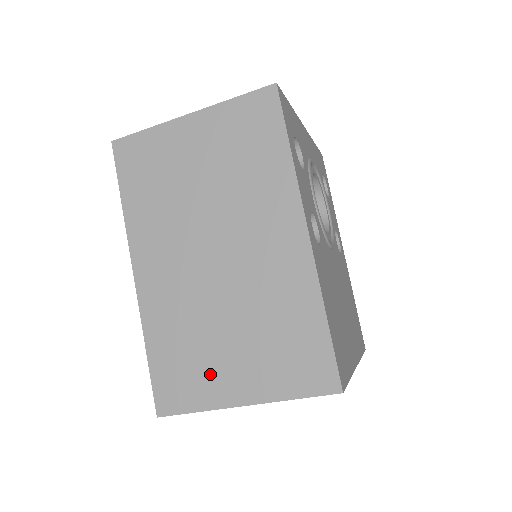
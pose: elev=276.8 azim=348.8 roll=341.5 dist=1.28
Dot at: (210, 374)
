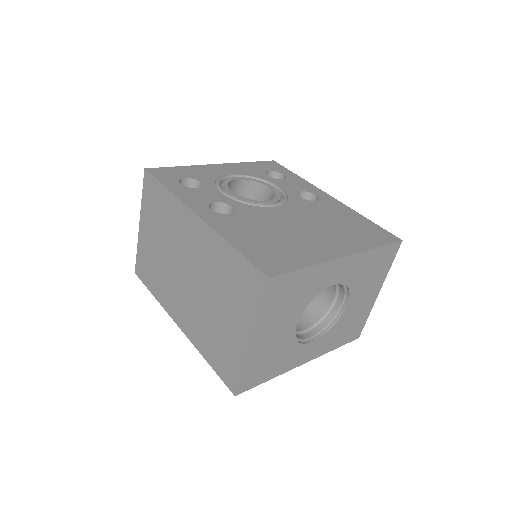
Dot at: (229, 342)
